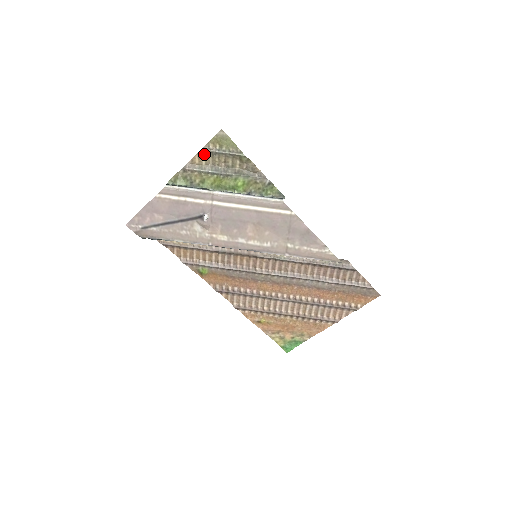
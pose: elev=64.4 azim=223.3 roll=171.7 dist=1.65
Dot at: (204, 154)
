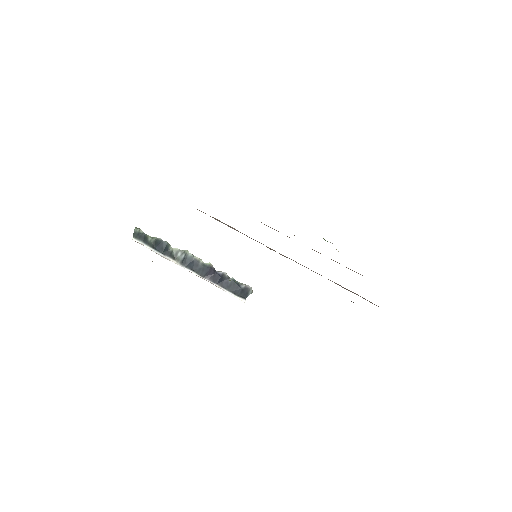
Dot at: occluded
